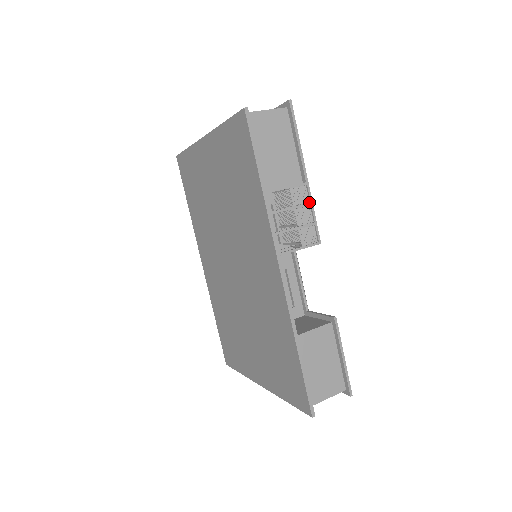
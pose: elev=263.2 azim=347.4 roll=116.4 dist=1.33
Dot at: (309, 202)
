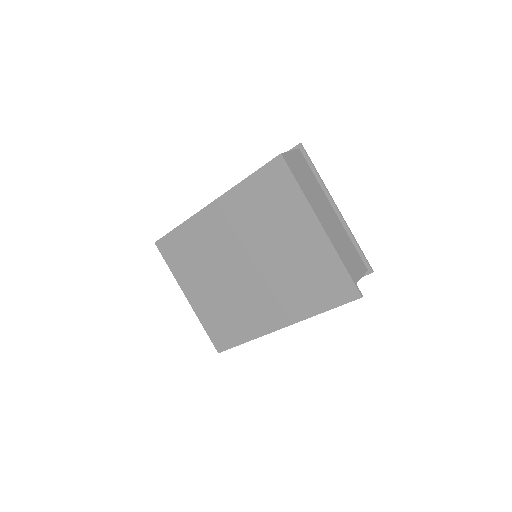
Dot at: occluded
